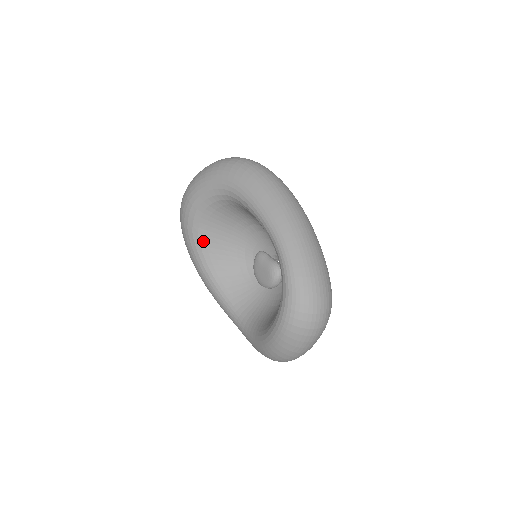
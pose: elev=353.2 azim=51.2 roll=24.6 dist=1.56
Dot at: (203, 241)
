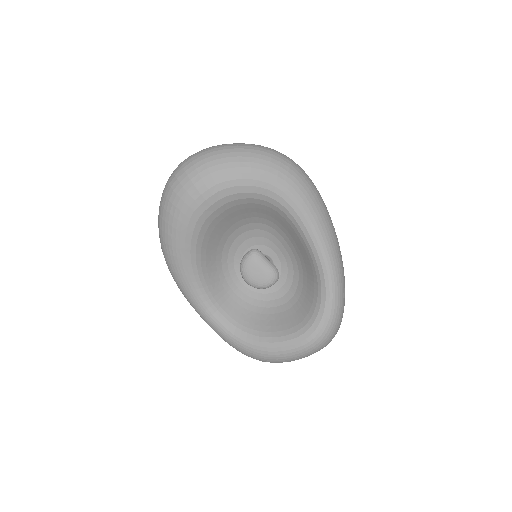
Dot at: (205, 229)
